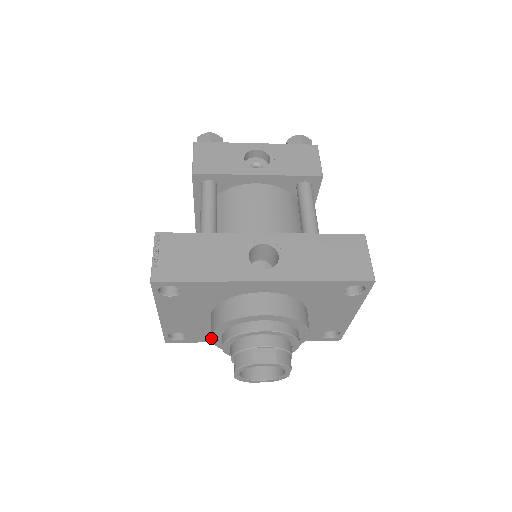
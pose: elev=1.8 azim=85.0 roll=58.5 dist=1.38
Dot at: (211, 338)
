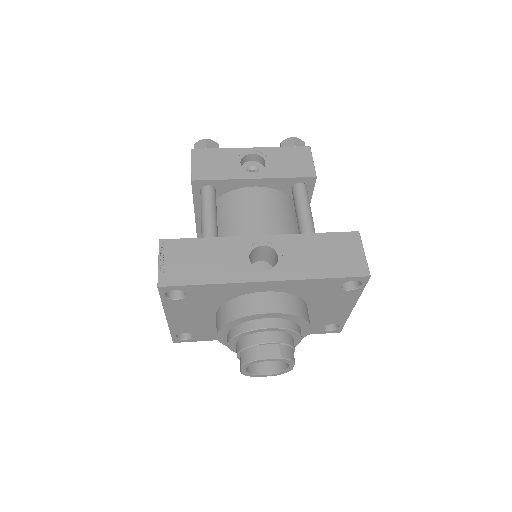
Dot at: (217, 337)
